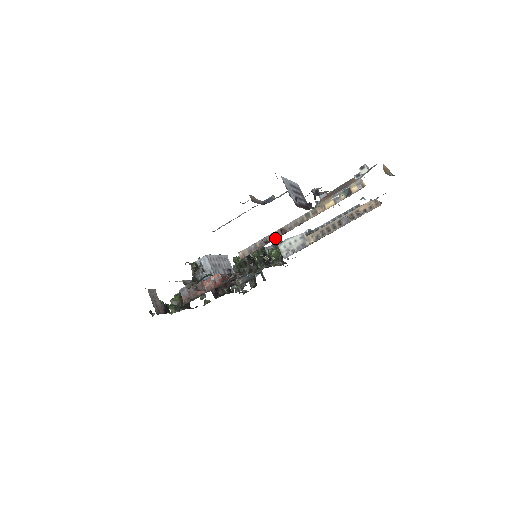
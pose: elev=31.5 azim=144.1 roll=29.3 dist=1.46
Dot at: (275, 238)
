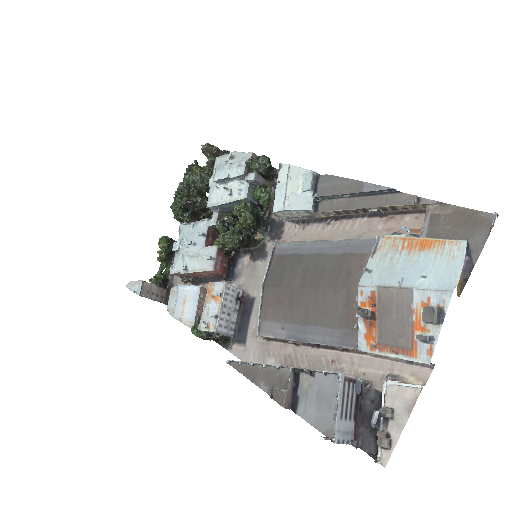
Dot at: (305, 343)
